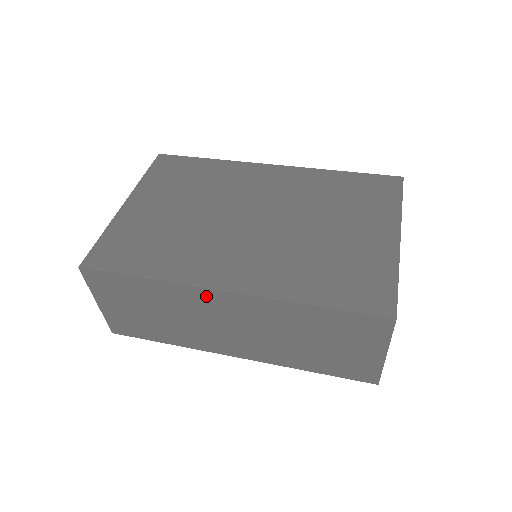
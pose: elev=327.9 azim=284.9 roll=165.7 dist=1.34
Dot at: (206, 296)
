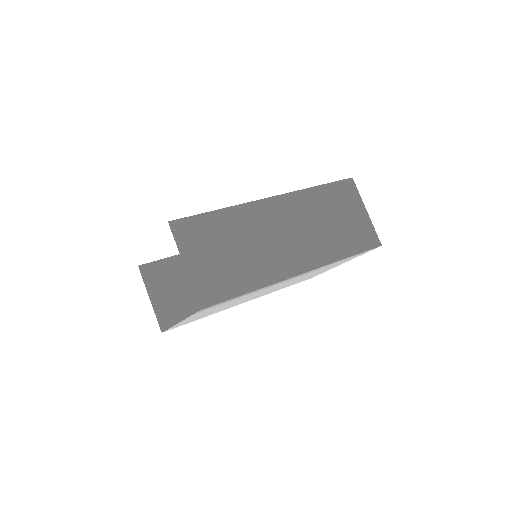
Dot at: (262, 208)
